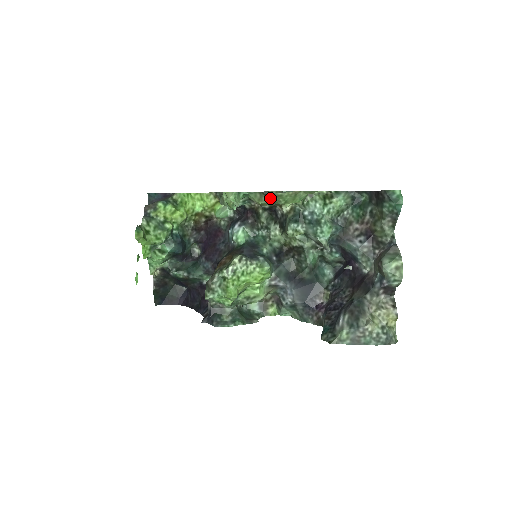
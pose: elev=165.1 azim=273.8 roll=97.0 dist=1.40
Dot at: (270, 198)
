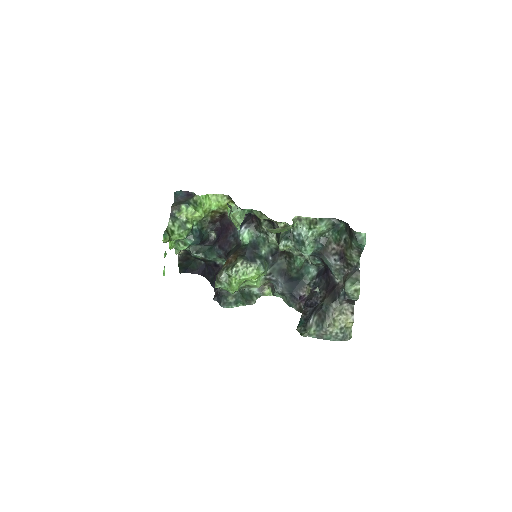
Dot at: occluded
